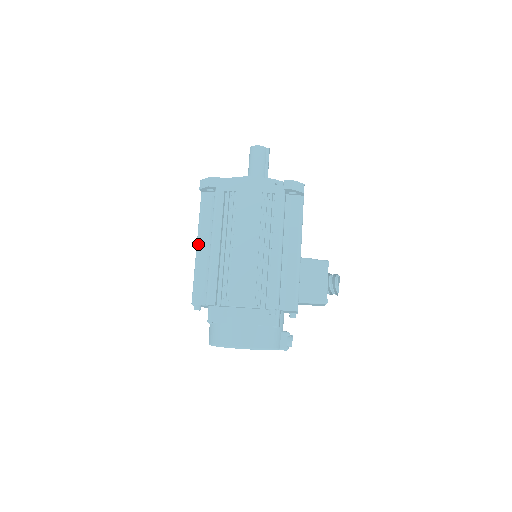
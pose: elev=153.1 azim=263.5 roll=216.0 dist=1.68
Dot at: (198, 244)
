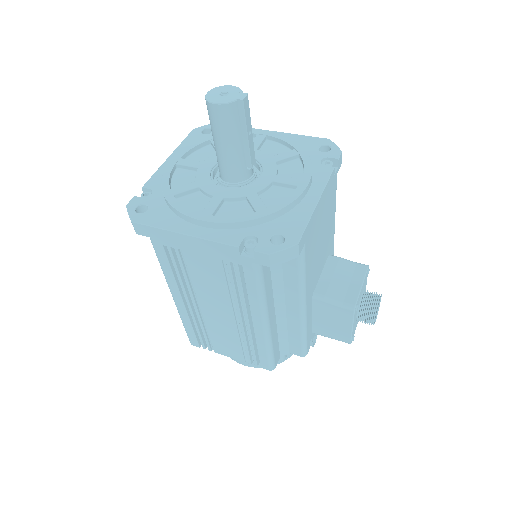
Dot at: occluded
